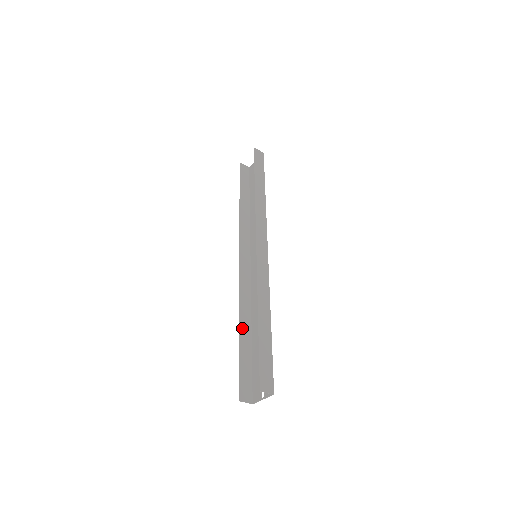
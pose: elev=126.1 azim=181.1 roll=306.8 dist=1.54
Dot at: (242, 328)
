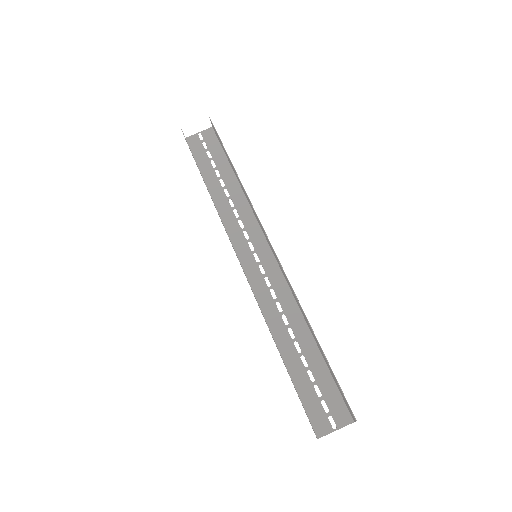
Dot at: (277, 347)
